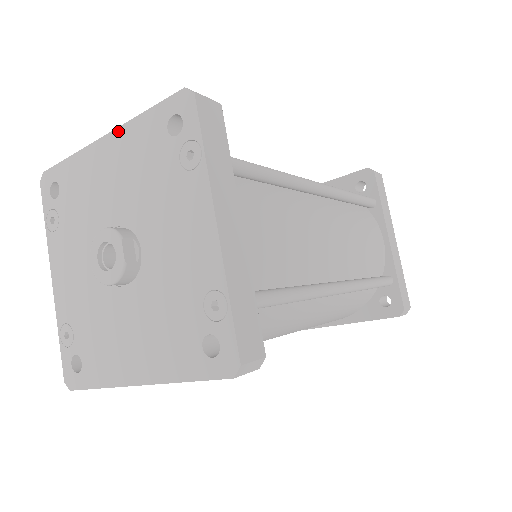
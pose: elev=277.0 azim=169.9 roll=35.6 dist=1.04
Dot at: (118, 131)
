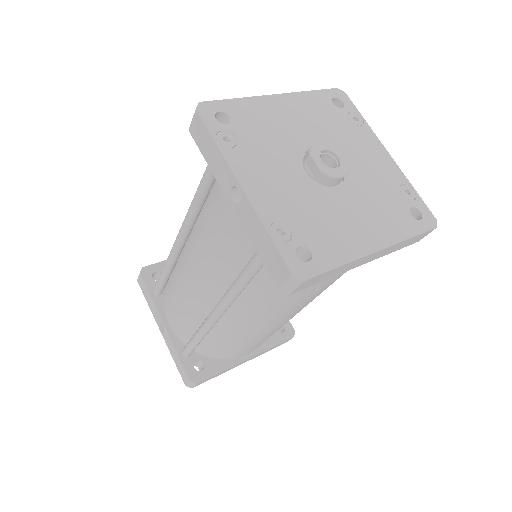
Dot at: (290, 95)
